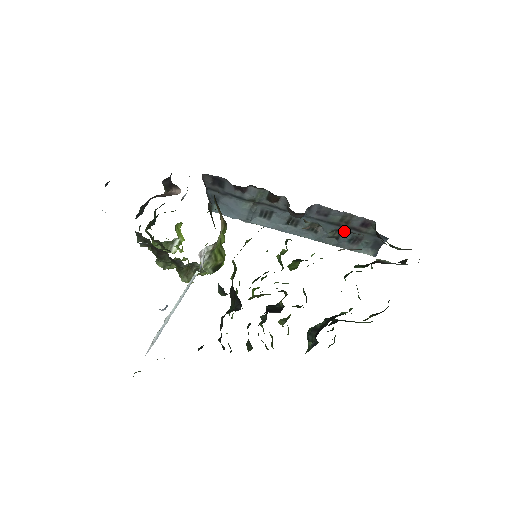
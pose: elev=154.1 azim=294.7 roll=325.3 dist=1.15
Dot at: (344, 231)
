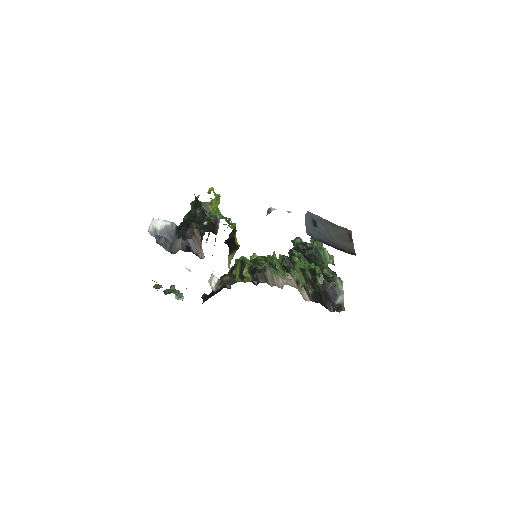
Dot at: occluded
